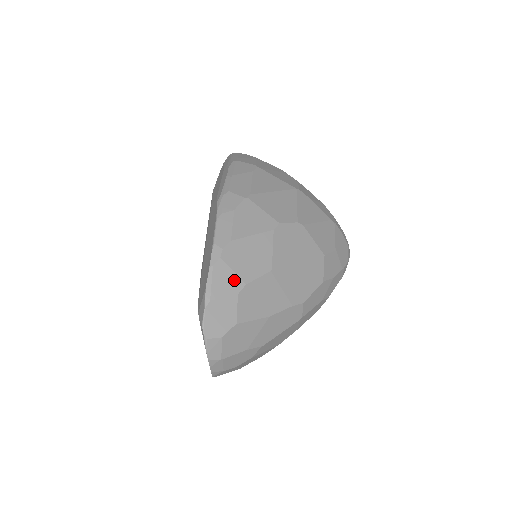
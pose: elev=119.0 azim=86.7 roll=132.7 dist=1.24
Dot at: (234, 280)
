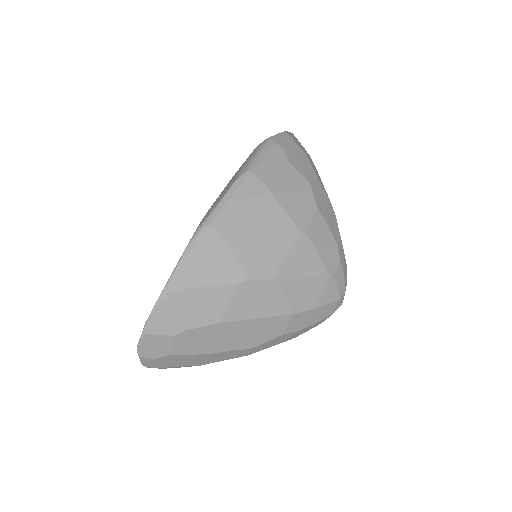
Dot at: (175, 323)
